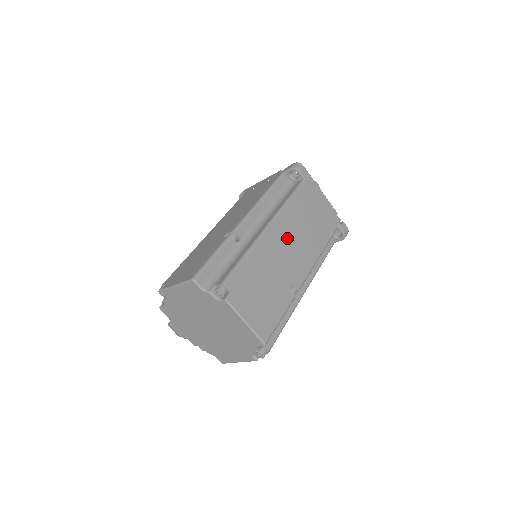
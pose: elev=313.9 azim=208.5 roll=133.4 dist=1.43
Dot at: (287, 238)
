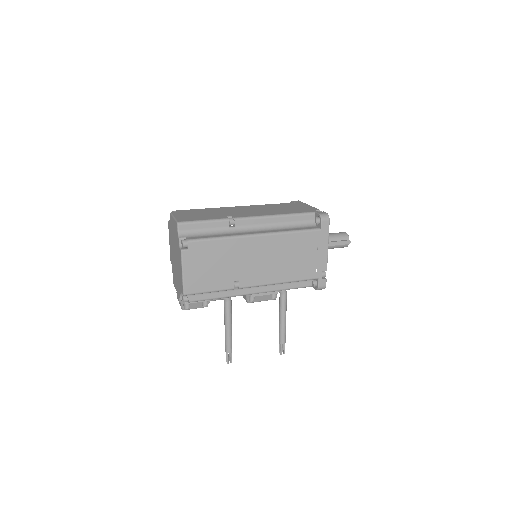
Dot at: (249, 209)
